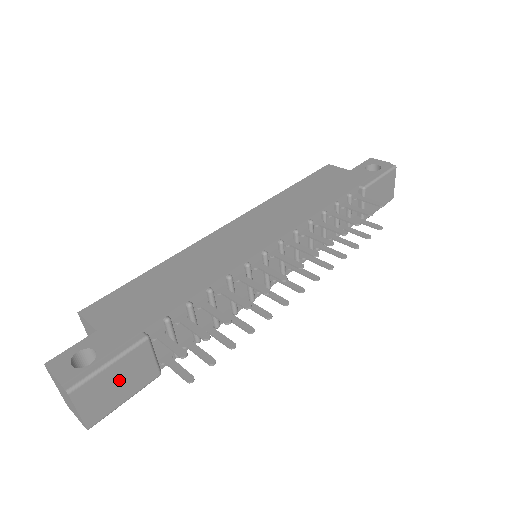
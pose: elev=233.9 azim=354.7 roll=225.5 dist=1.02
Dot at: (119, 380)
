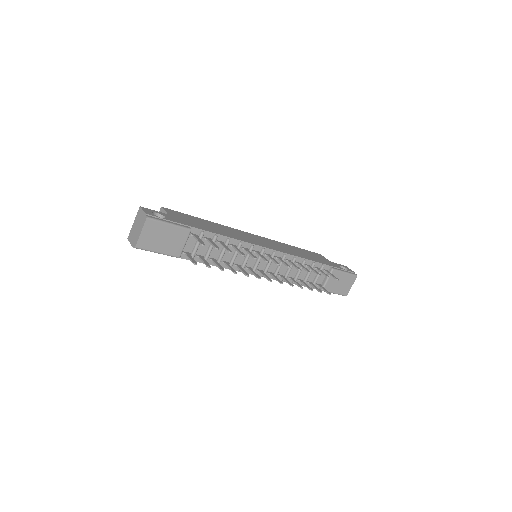
Dot at: (165, 237)
